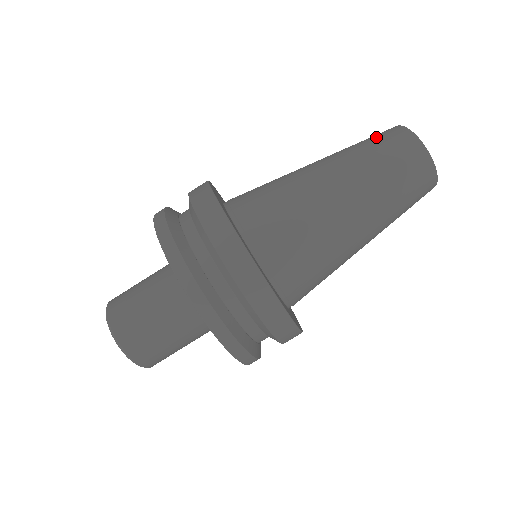
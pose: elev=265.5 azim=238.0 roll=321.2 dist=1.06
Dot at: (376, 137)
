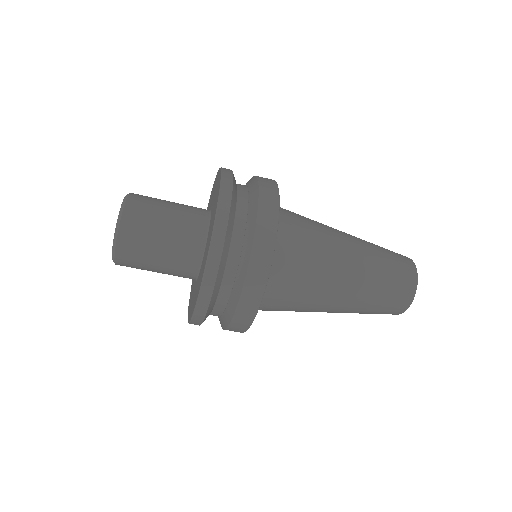
Dot at: (396, 290)
